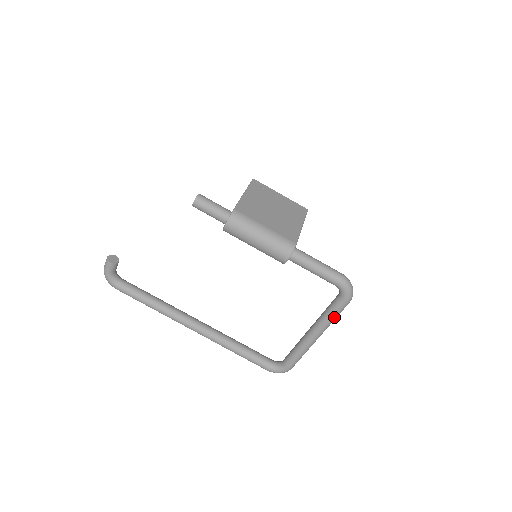
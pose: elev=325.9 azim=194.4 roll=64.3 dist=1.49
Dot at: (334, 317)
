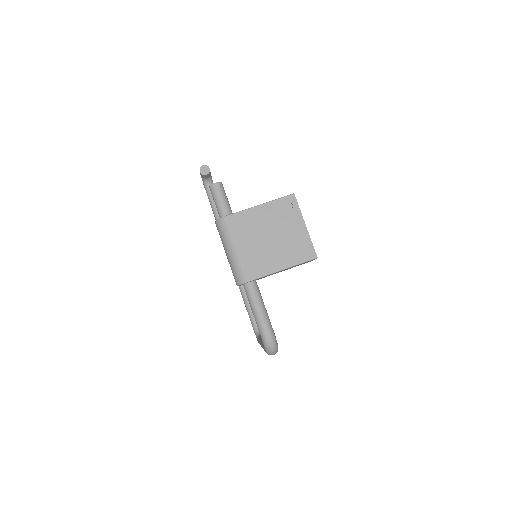
Dot at: occluded
